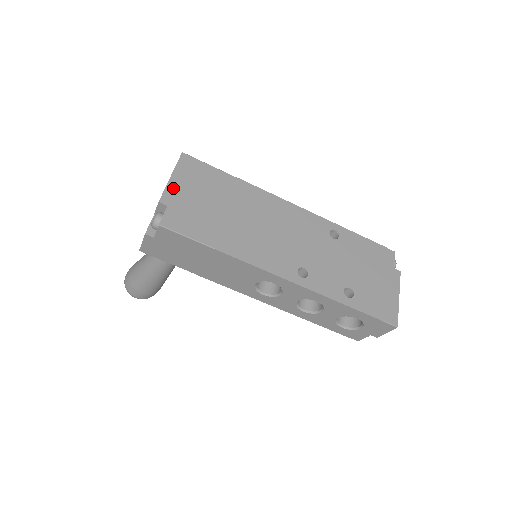
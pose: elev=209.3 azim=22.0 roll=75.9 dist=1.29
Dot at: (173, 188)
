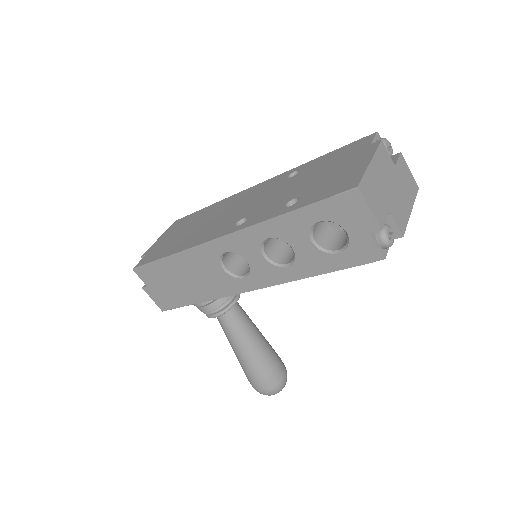
Dot at: (156, 243)
